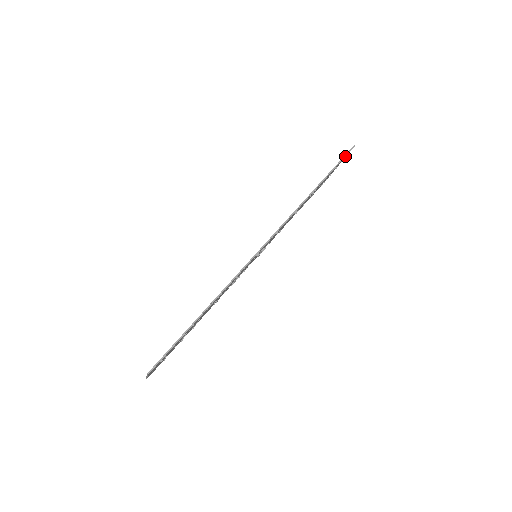
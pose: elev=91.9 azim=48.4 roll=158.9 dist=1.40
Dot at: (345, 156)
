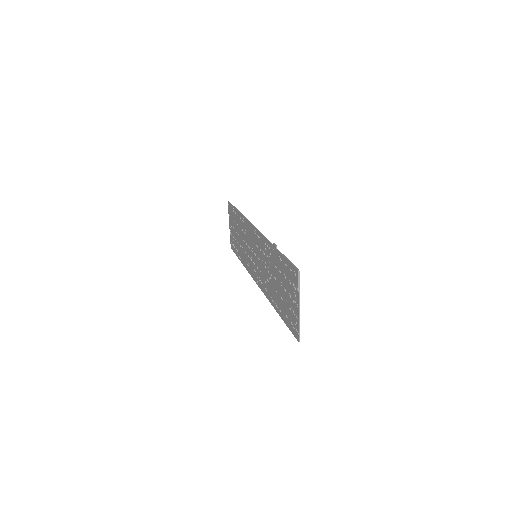
Dot at: occluded
